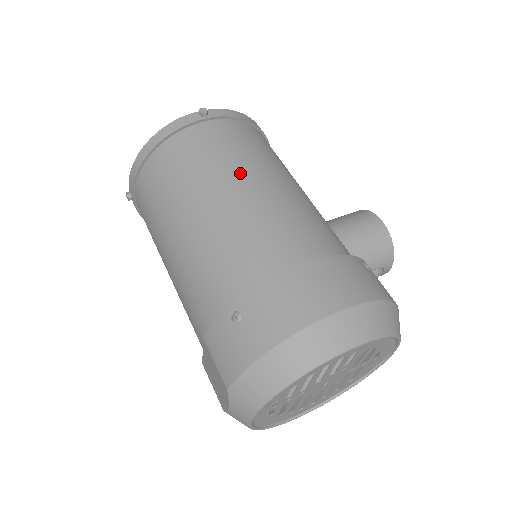
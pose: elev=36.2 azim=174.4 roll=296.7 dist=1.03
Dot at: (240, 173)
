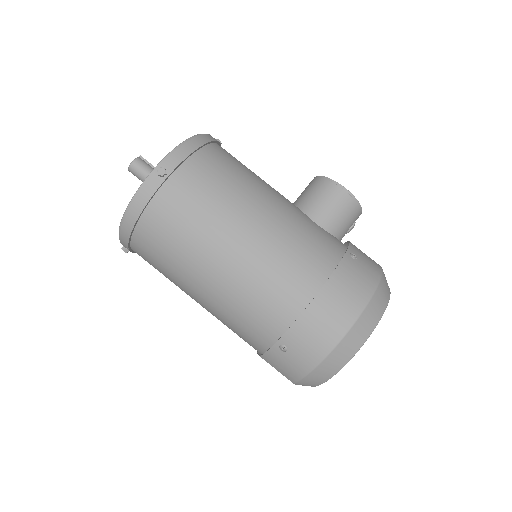
Dot at: (228, 226)
